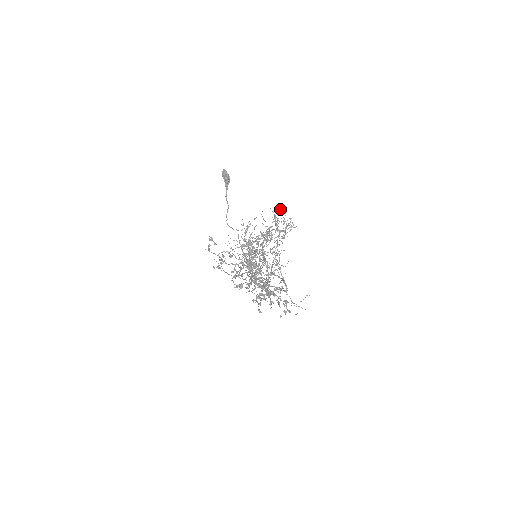
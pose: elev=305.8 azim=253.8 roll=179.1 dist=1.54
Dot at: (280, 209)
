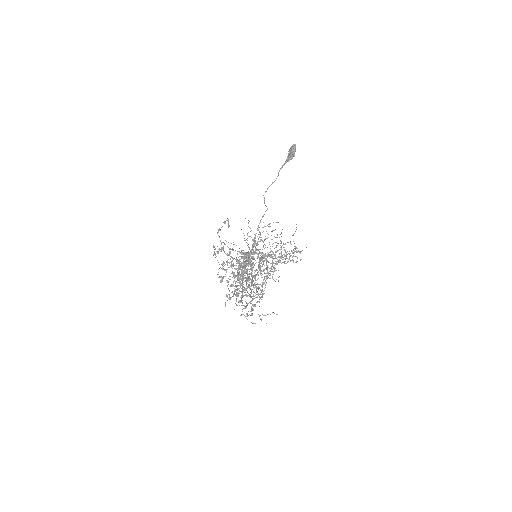
Dot at: occluded
